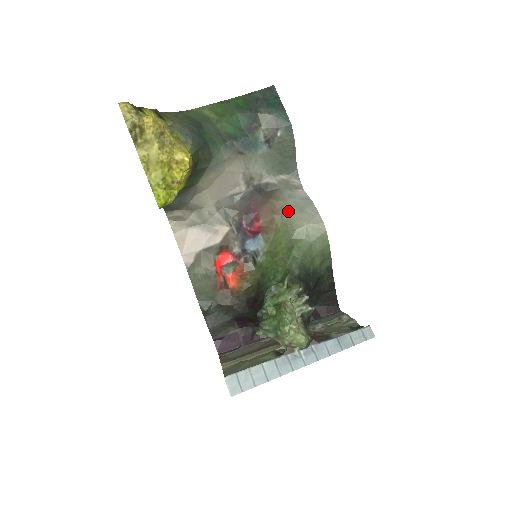
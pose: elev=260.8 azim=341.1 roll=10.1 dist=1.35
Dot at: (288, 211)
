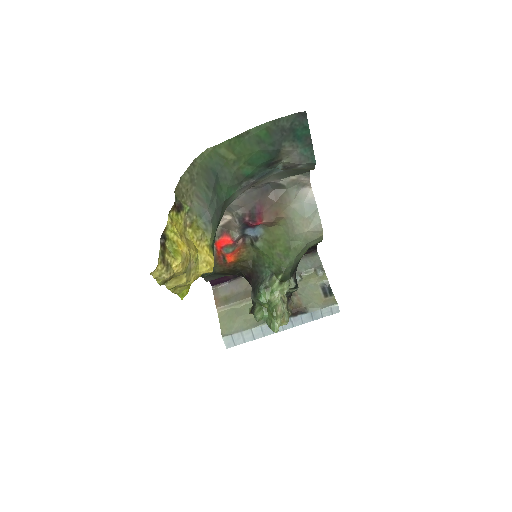
Dot at: (292, 216)
